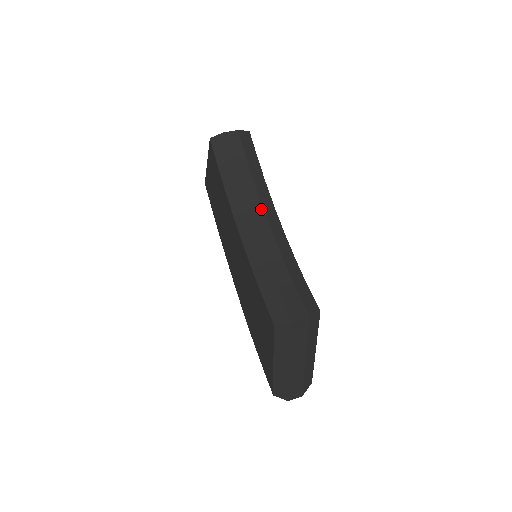
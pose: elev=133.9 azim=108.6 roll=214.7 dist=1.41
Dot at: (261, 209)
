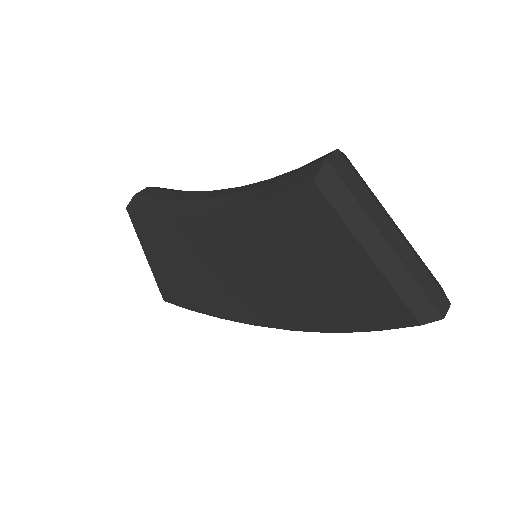
Dot at: (215, 191)
